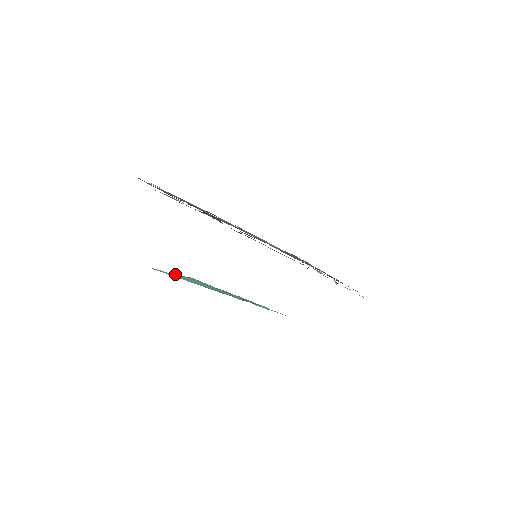
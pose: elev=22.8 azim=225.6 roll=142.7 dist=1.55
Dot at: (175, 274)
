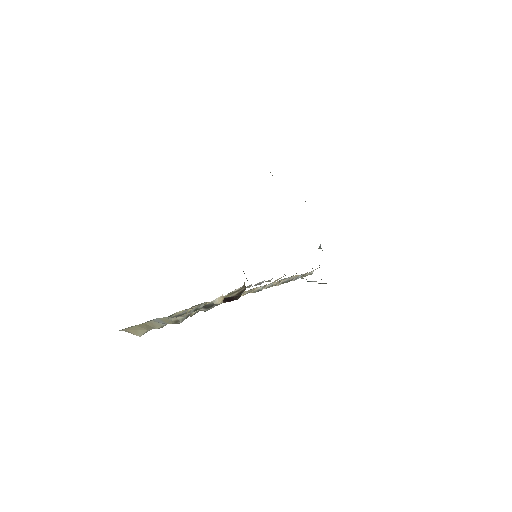
Dot at: occluded
